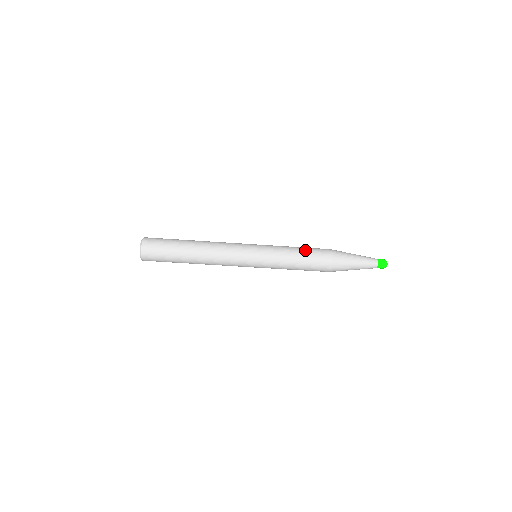
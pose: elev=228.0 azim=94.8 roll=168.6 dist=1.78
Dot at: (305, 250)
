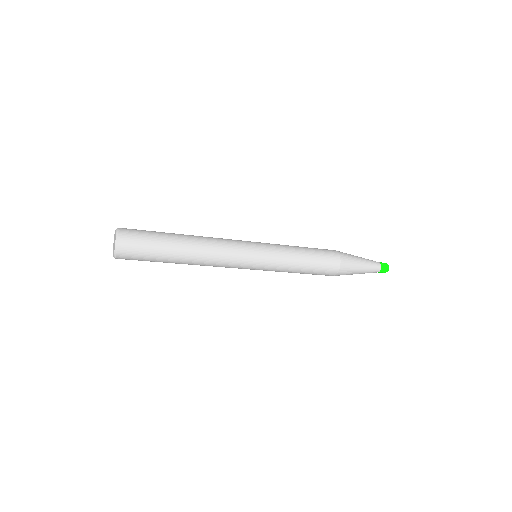
Dot at: (313, 256)
